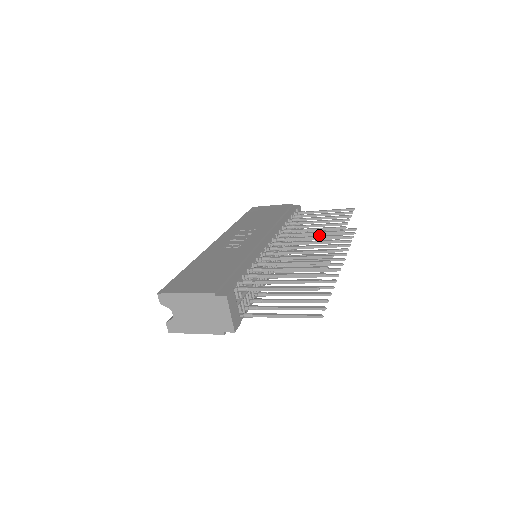
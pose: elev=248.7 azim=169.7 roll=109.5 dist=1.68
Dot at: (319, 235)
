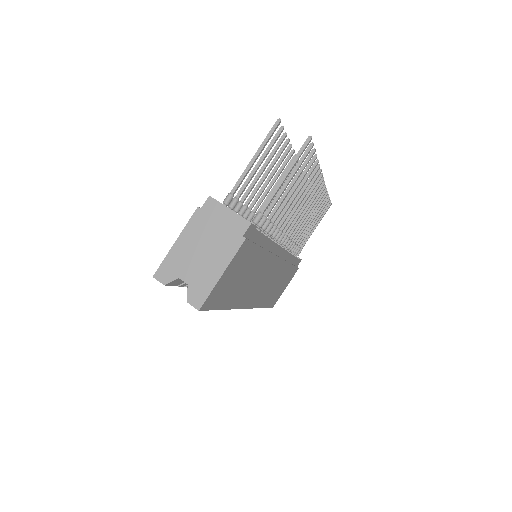
Dot at: (308, 233)
